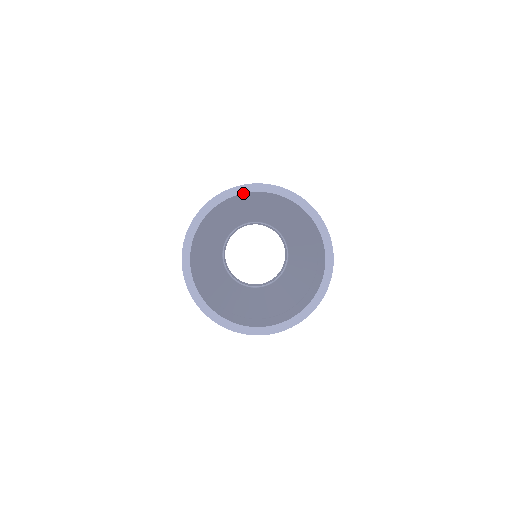
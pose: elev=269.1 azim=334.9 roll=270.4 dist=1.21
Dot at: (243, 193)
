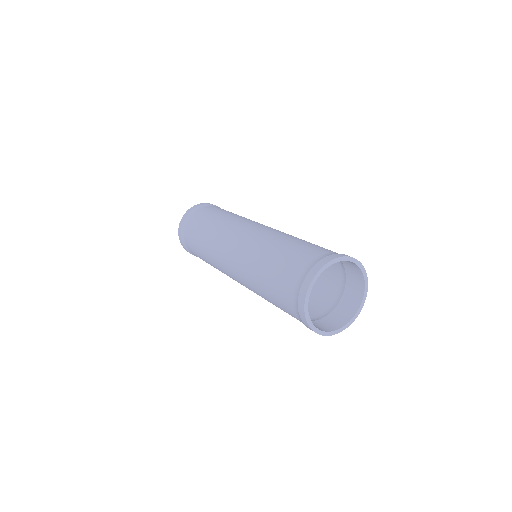
Dot at: (359, 267)
